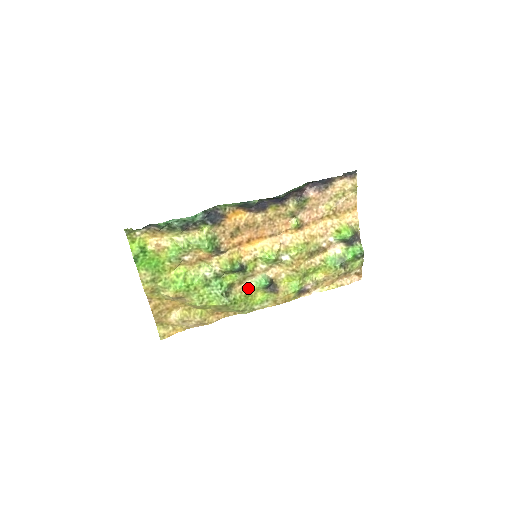
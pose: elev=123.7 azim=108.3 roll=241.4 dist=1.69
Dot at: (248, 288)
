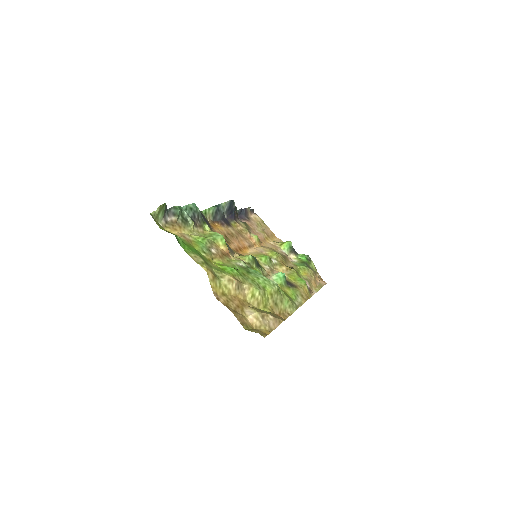
Dot at: occluded
